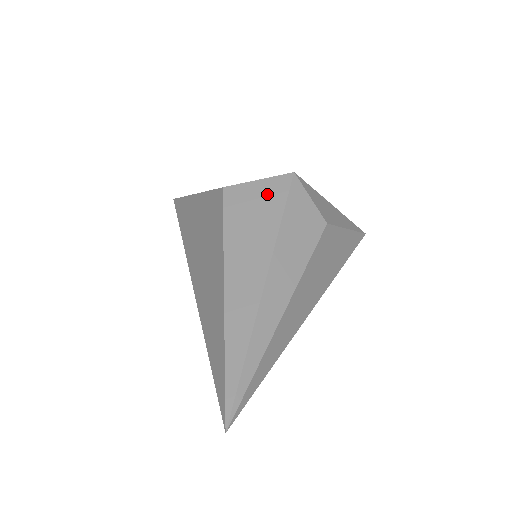
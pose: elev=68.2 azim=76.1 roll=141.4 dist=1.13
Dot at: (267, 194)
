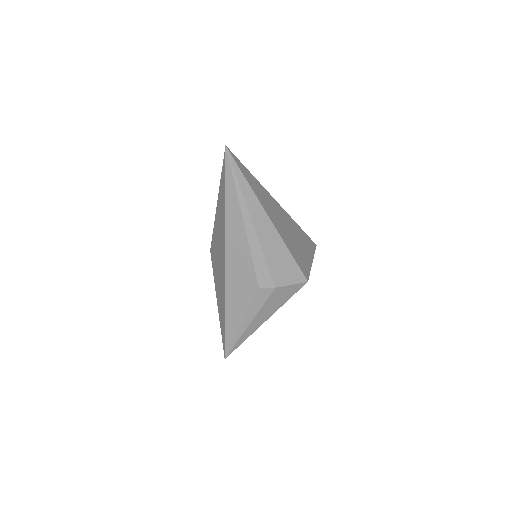
Dot at: occluded
